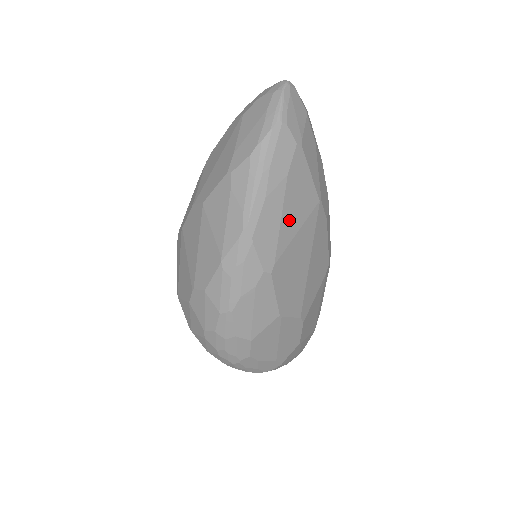
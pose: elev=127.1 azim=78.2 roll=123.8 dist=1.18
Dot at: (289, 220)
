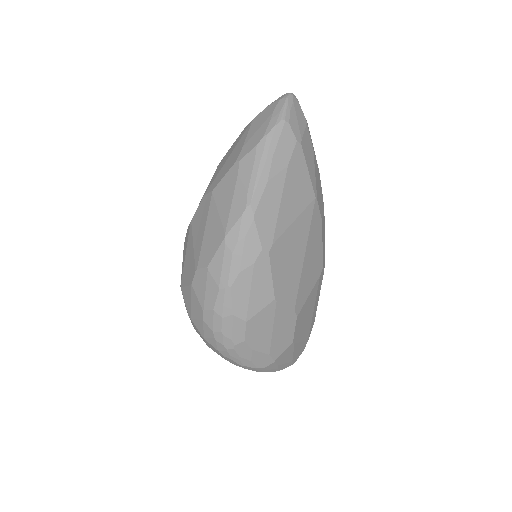
Dot at: (287, 207)
